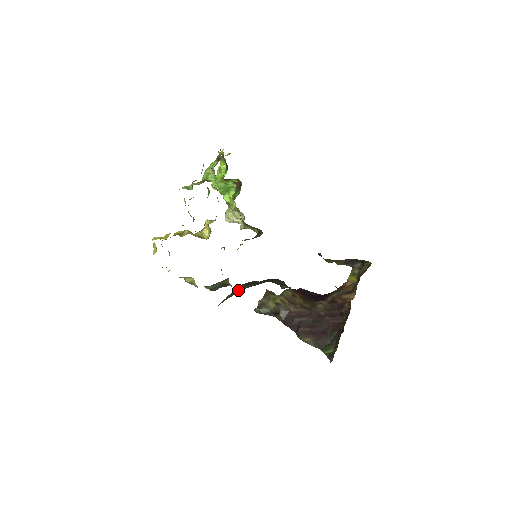
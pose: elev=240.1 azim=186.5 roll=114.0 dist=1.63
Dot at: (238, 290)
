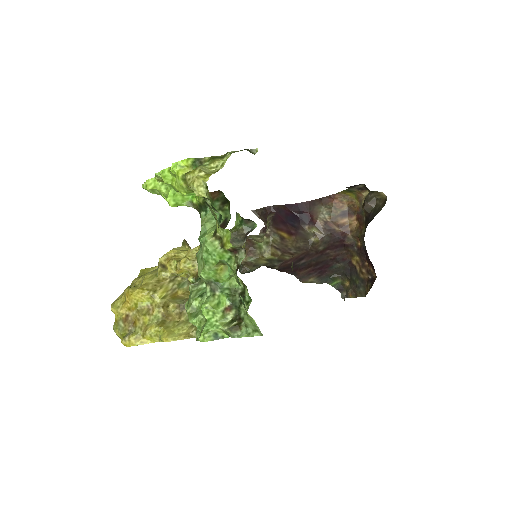
Dot at: occluded
